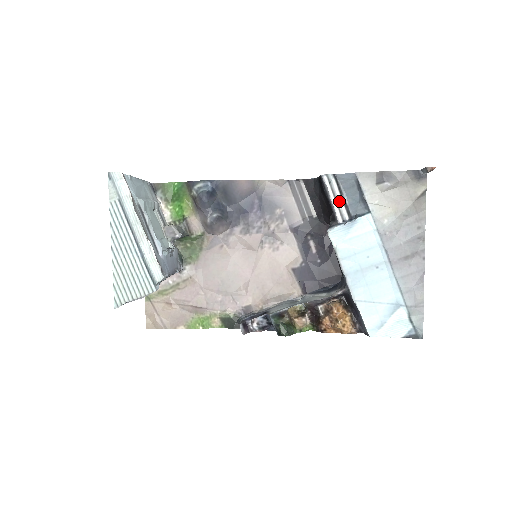
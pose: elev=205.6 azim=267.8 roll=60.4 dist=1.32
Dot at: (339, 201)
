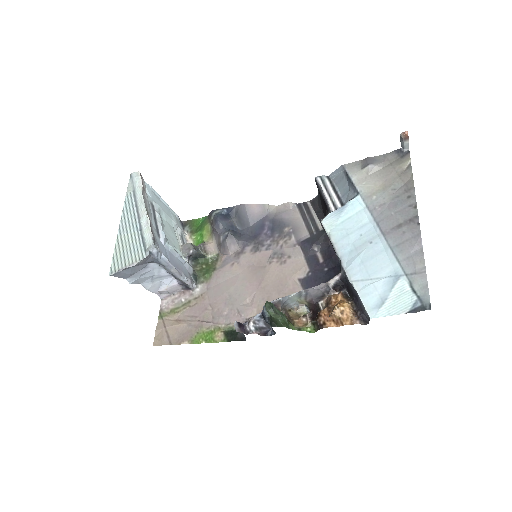
Dot at: (332, 194)
